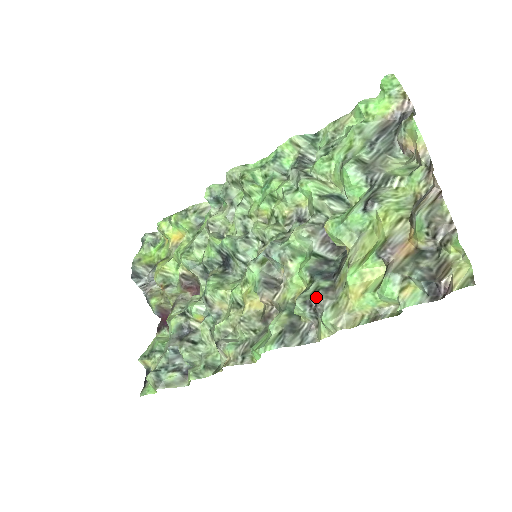
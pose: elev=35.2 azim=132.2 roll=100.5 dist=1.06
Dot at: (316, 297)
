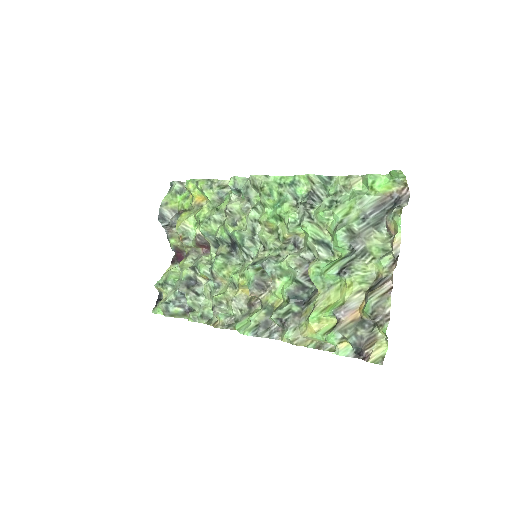
Dot at: (286, 318)
